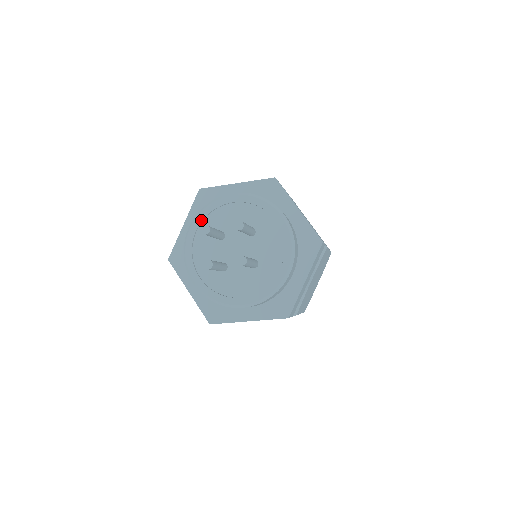
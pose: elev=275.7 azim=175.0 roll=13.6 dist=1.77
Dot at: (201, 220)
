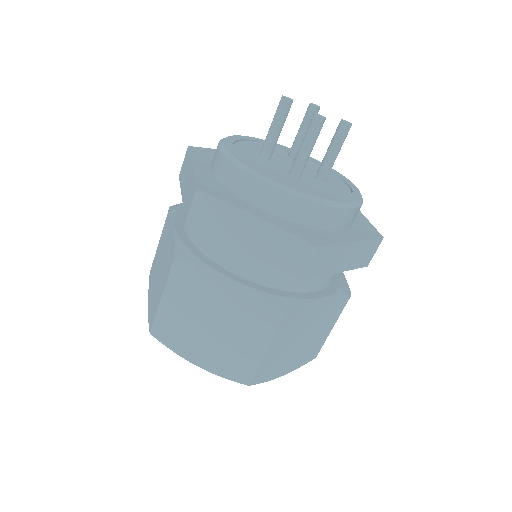
Dot at: (232, 143)
